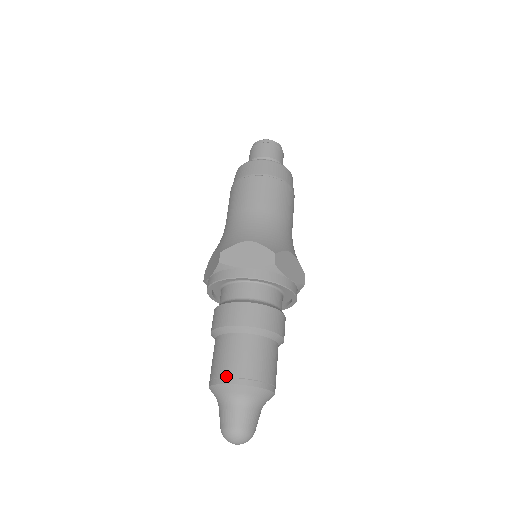
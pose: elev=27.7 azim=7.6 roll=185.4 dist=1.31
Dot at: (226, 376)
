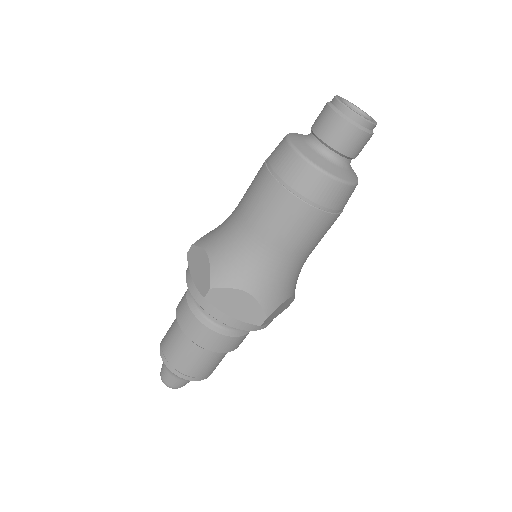
Dot at: (175, 368)
